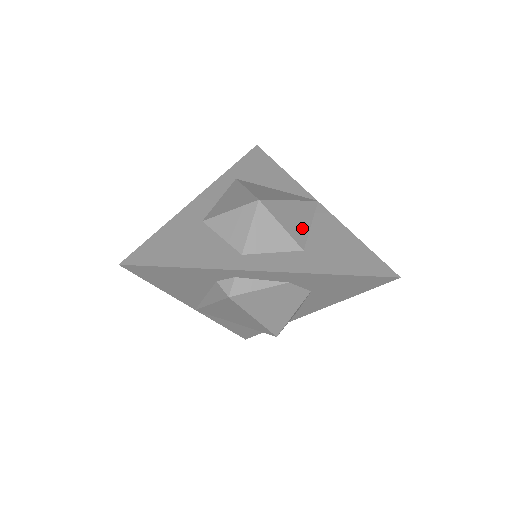
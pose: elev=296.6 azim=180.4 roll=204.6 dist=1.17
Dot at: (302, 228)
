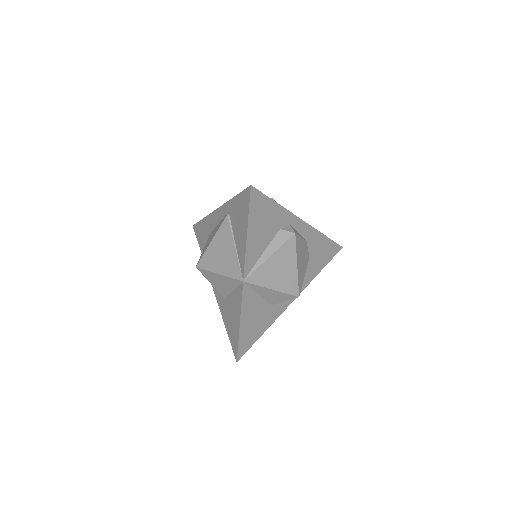
Dot at: occluded
